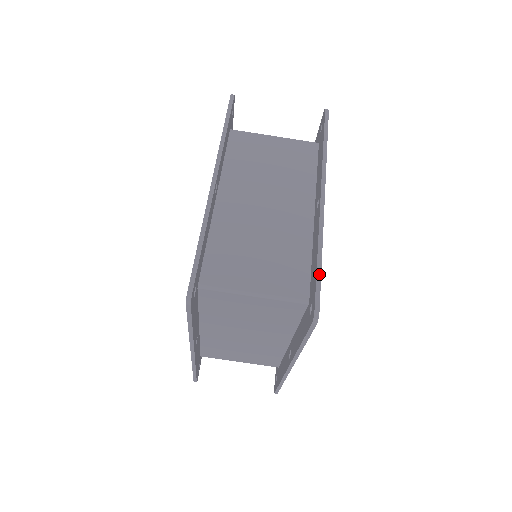
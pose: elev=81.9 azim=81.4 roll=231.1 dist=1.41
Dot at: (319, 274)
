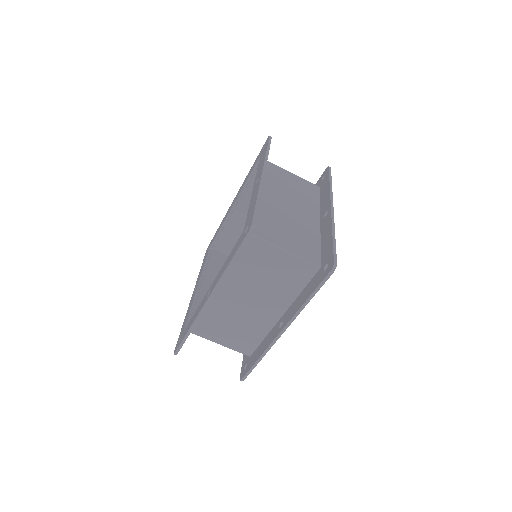
Dot at: (335, 245)
